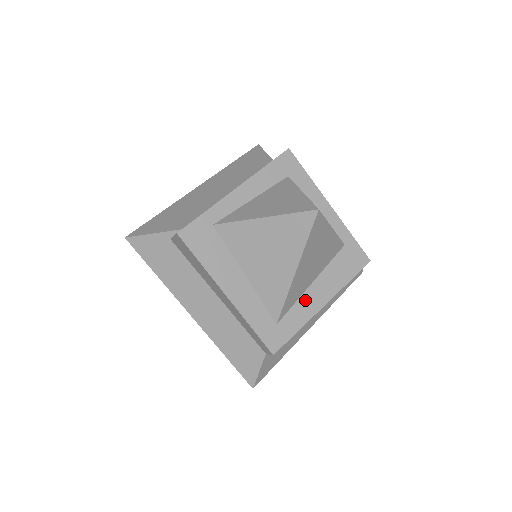
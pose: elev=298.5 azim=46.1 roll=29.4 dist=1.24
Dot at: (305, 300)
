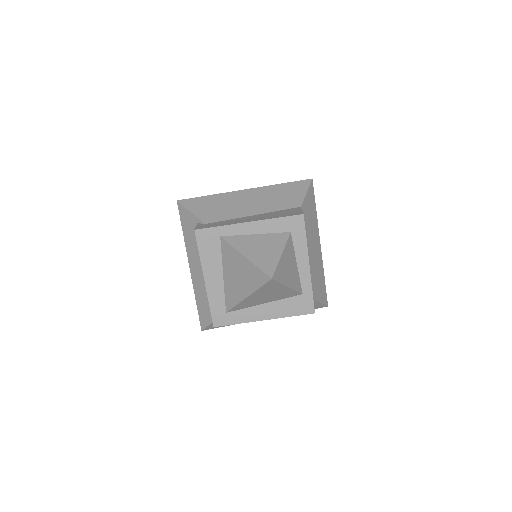
Dot at: (253, 310)
